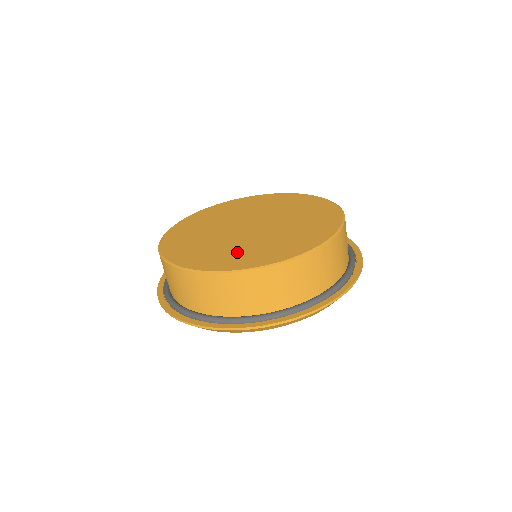
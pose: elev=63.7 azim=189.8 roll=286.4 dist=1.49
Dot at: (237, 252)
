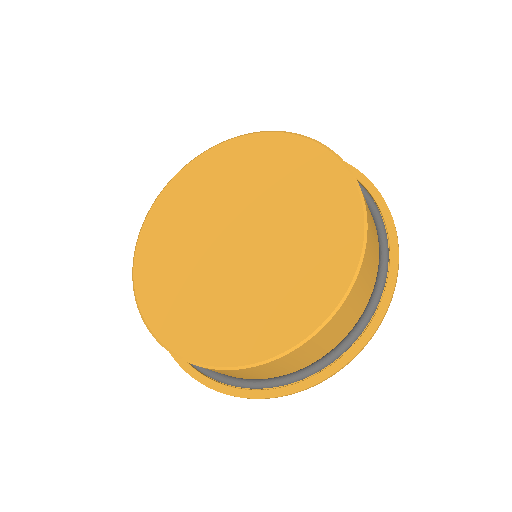
Dot at: (187, 303)
